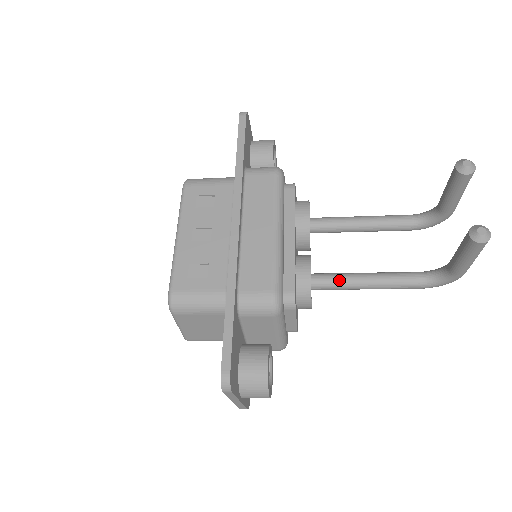
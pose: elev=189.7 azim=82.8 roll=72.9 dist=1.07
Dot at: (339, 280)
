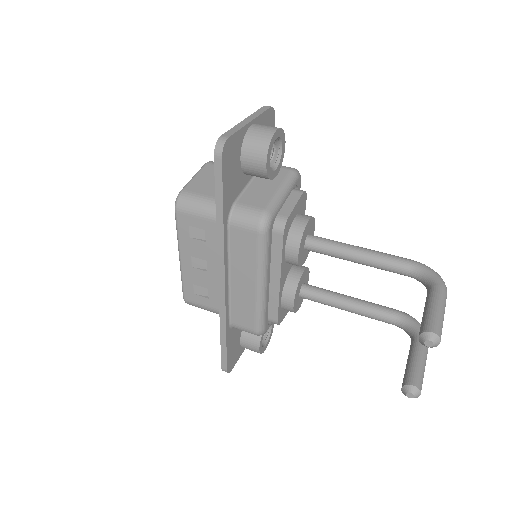
Dot at: (323, 303)
